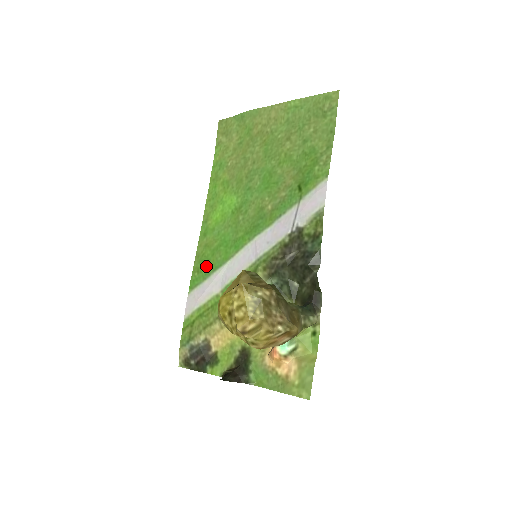
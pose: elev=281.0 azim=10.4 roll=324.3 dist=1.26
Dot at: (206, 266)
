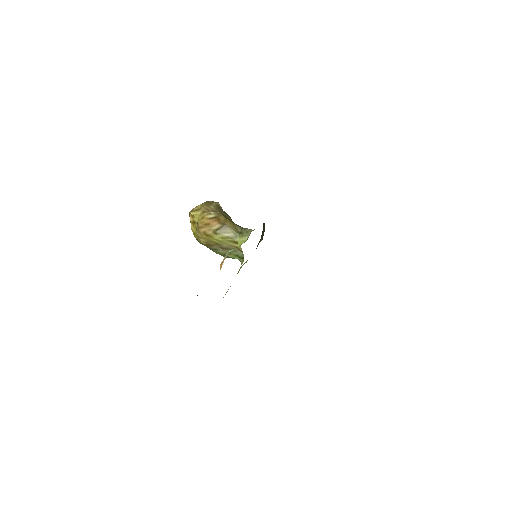
Dot at: occluded
